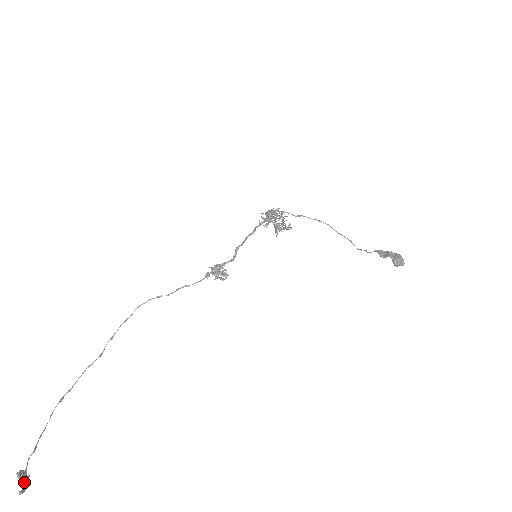
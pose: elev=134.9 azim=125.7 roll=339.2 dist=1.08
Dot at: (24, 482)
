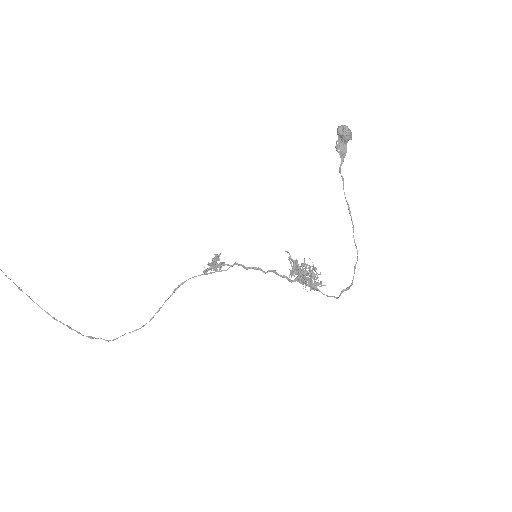
Dot at: out of frame
